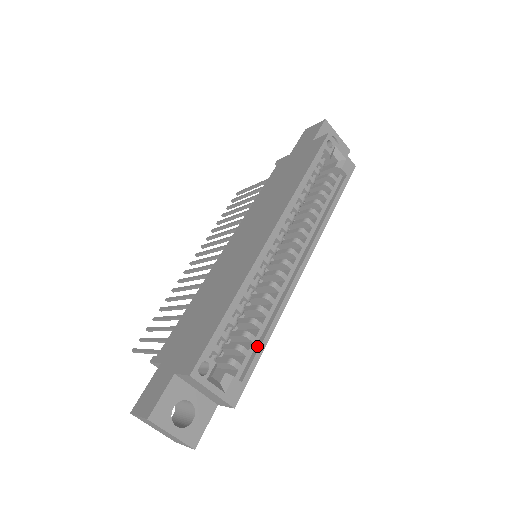
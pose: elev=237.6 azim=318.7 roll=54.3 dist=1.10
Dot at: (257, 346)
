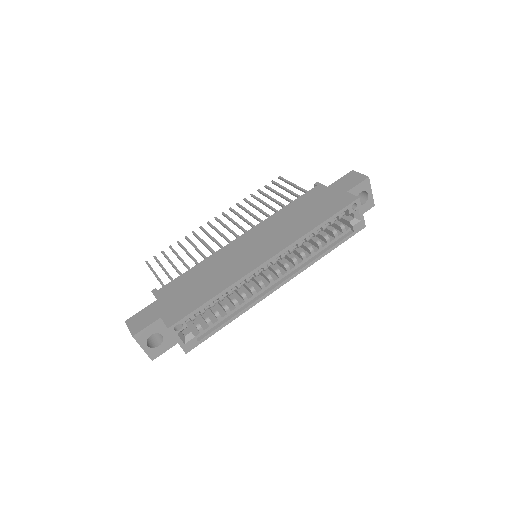
Dot at: (220, 324)
